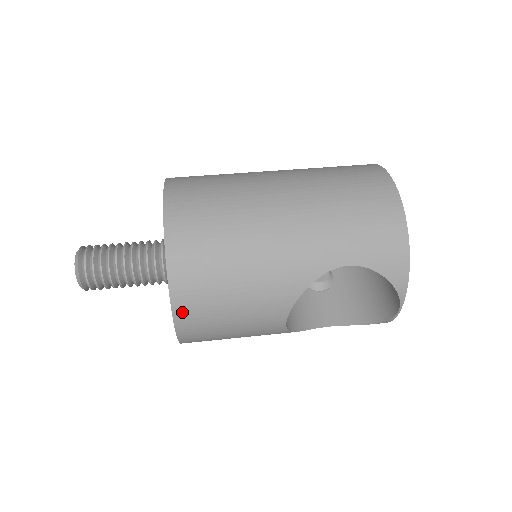
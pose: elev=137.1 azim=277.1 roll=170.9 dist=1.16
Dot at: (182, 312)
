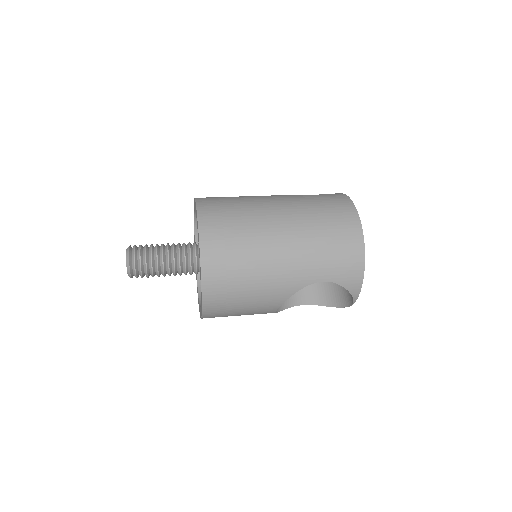
Dot at: (209, 307)
